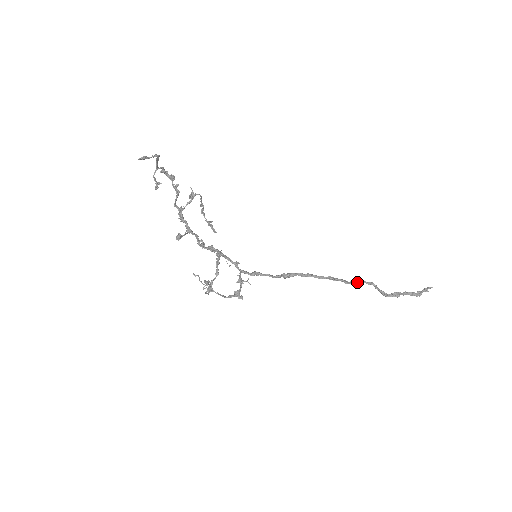
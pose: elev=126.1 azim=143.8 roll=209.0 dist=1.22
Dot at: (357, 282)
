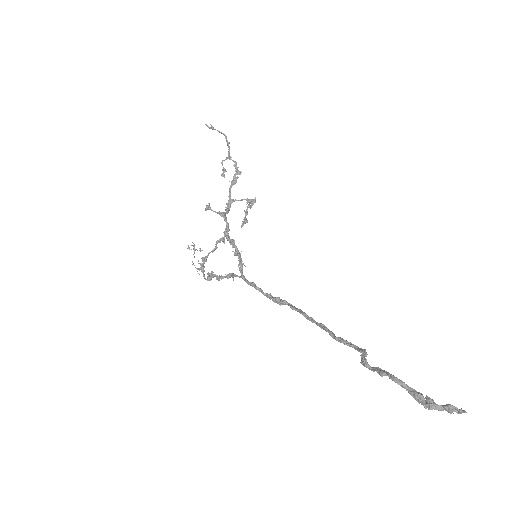
Dot at: (347, 343)
